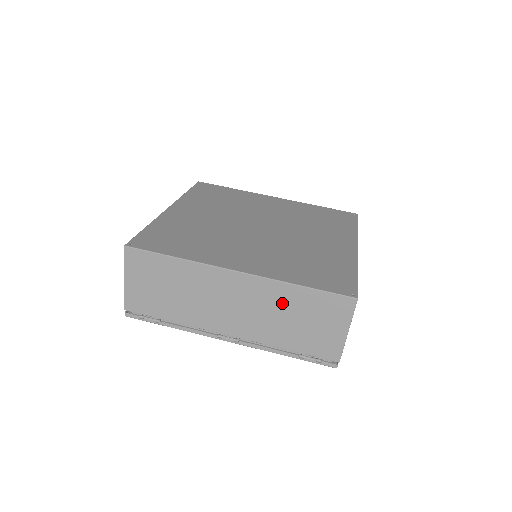
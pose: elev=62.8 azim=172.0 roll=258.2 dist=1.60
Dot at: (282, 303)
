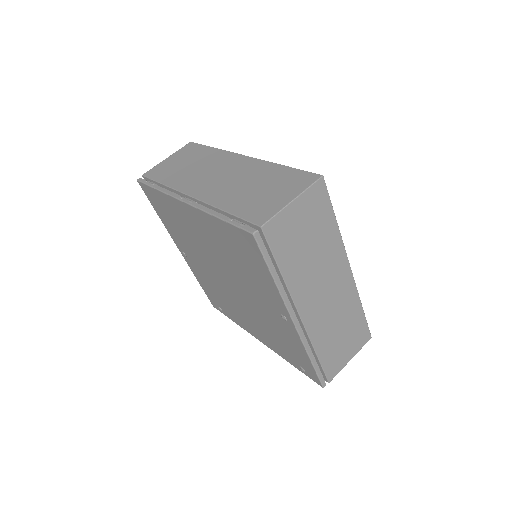
Dot at: (257, 176)
